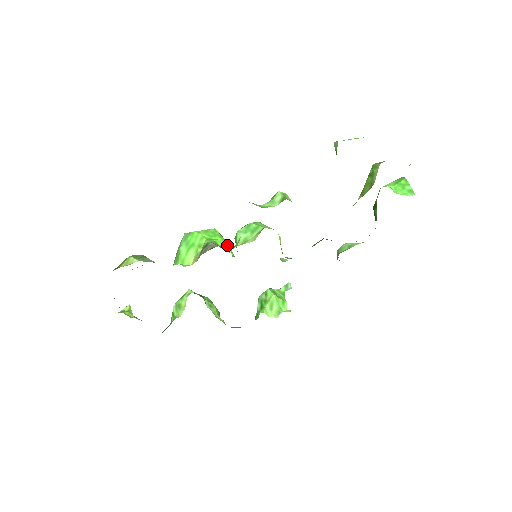
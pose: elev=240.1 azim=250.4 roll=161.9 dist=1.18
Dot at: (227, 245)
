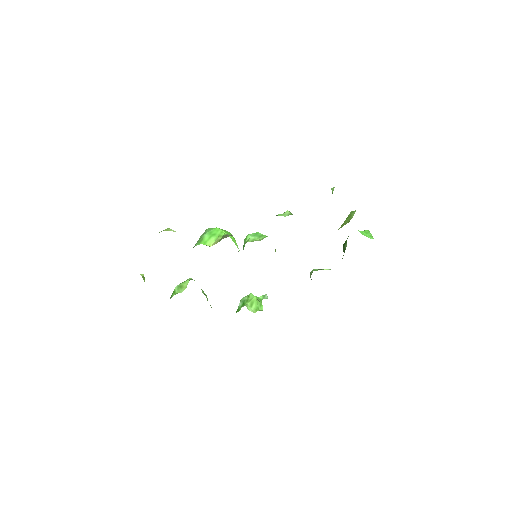
Dot at: occluded
